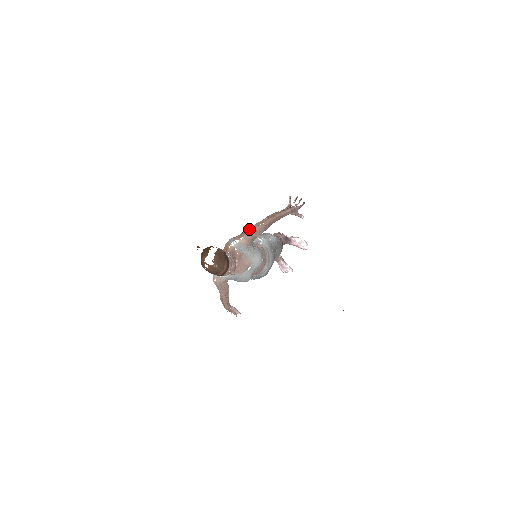
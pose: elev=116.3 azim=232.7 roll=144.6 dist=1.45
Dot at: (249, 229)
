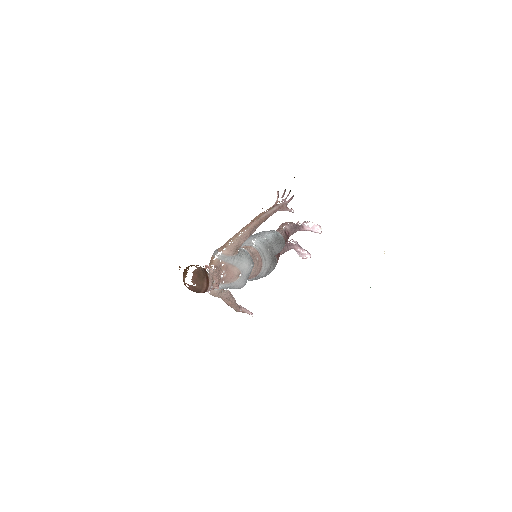
Dot at: (232, 238)
